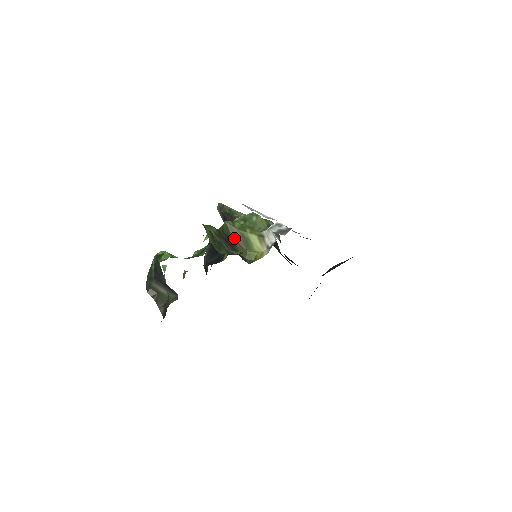
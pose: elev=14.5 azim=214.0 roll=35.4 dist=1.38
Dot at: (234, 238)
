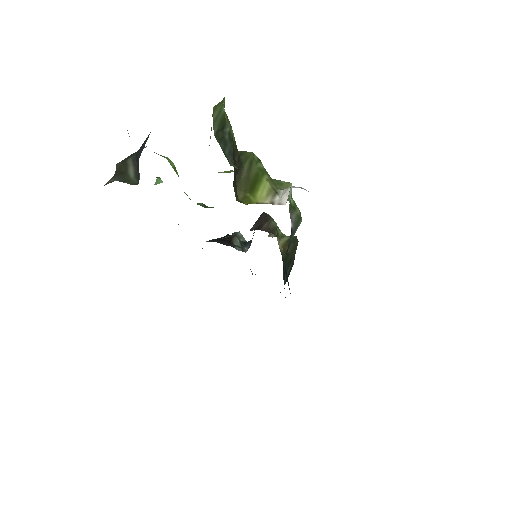
Dot at: (246, 171)
